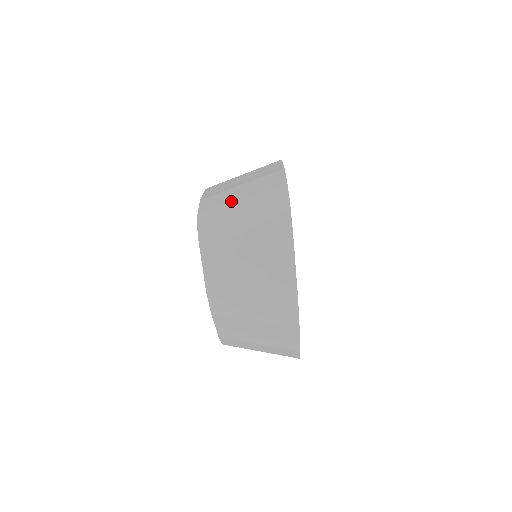
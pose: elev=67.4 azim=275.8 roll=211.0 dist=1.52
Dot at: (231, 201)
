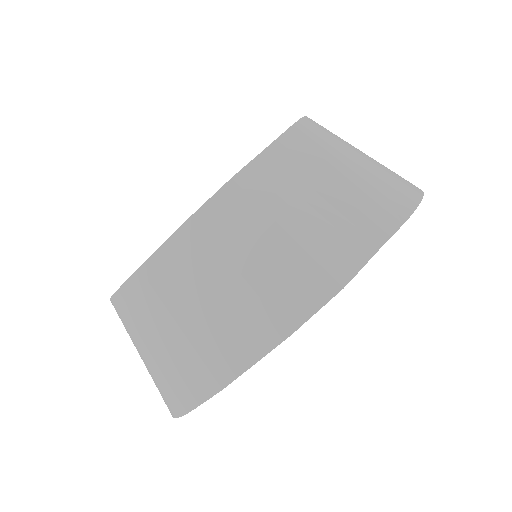
Dot at: occluded
